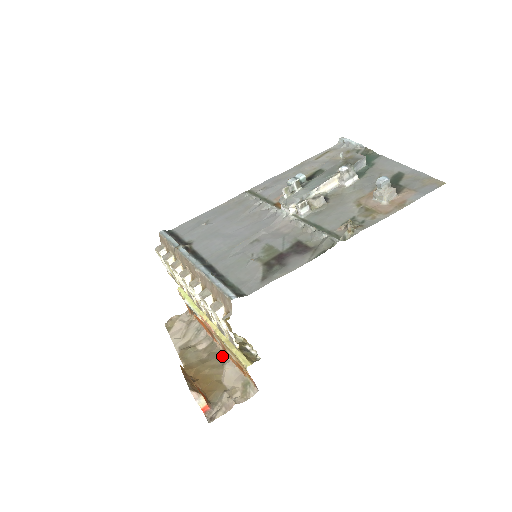
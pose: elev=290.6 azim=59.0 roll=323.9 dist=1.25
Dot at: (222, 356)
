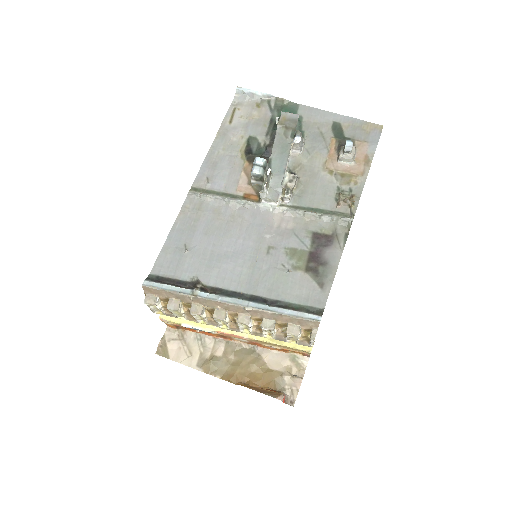
Dot at: (249, 349)
